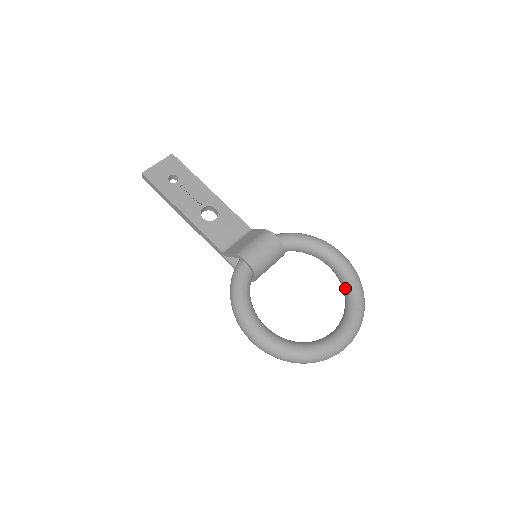
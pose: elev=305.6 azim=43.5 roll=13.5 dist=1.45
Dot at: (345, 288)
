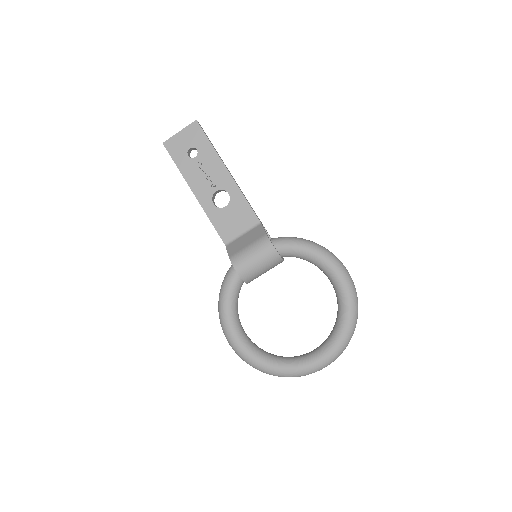
Dot at: (338, 311)
